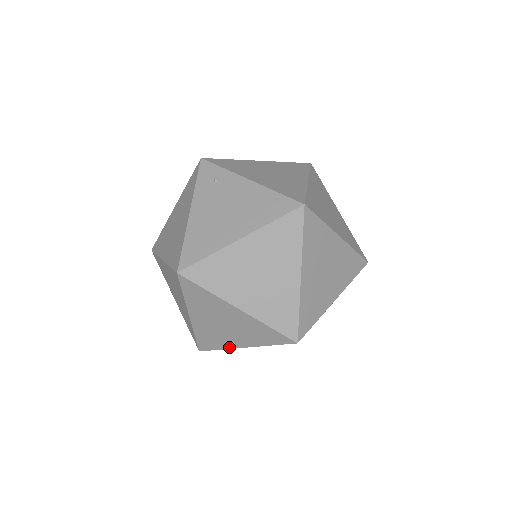
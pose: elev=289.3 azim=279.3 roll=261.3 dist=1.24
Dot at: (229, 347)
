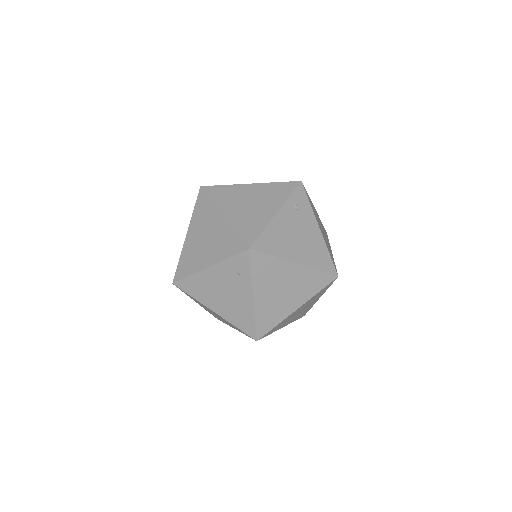
Dot at: occluded
